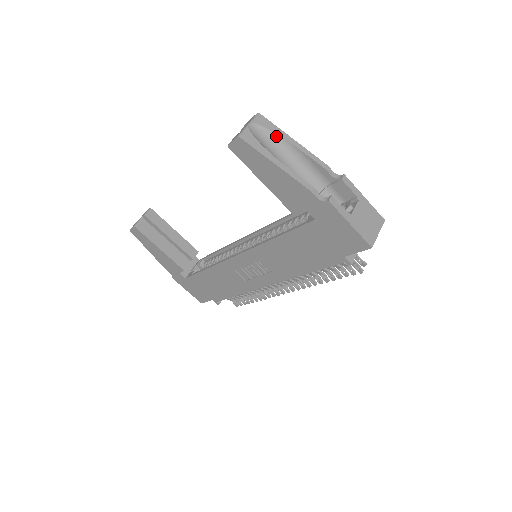
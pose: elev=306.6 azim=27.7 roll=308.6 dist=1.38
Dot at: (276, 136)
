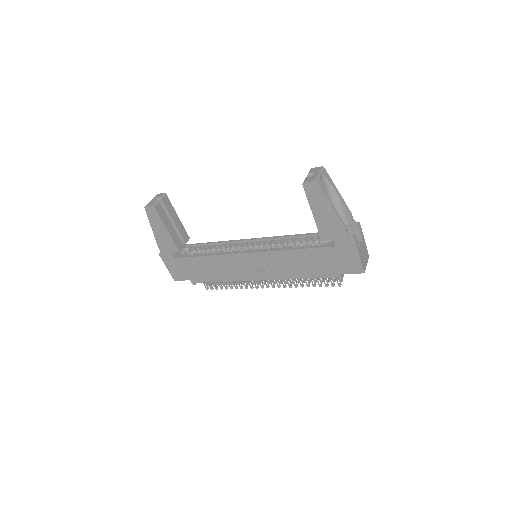
Dot at: (330, 186)
